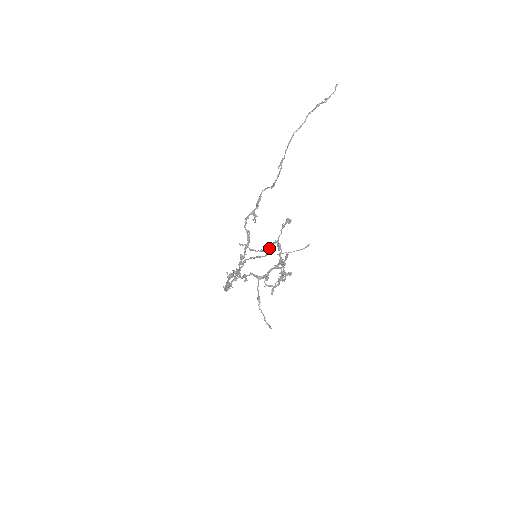
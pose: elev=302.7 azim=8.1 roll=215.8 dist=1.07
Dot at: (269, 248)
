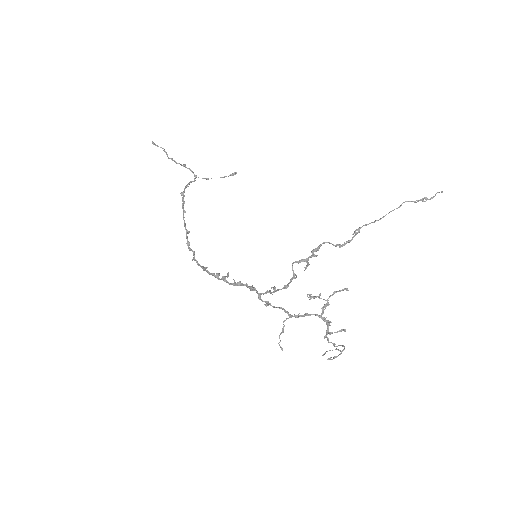
Dot at: (310, 295)
